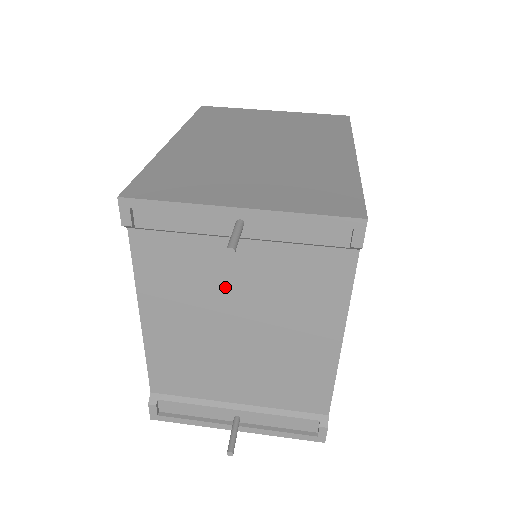
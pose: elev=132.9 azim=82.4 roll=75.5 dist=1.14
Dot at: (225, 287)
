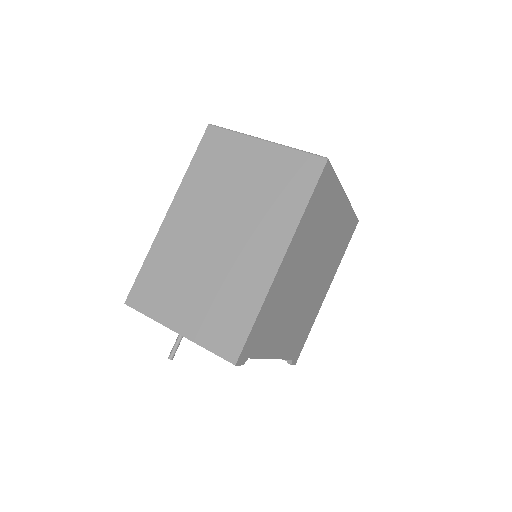
Dot at: occluded
